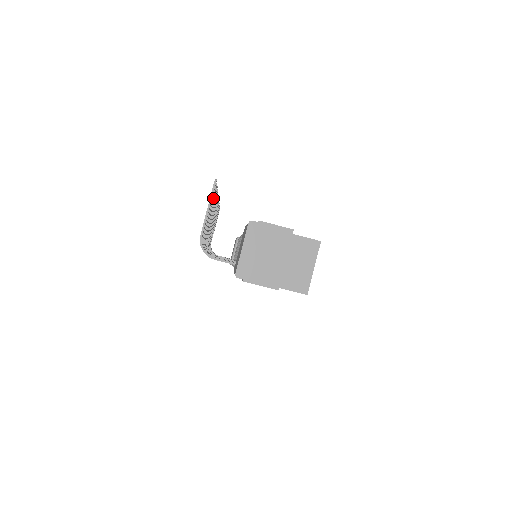
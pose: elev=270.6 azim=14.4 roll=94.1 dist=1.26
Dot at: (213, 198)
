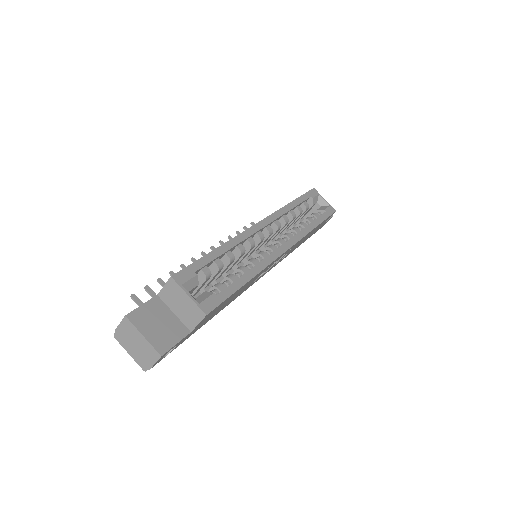
Dot at: (154, 296)
